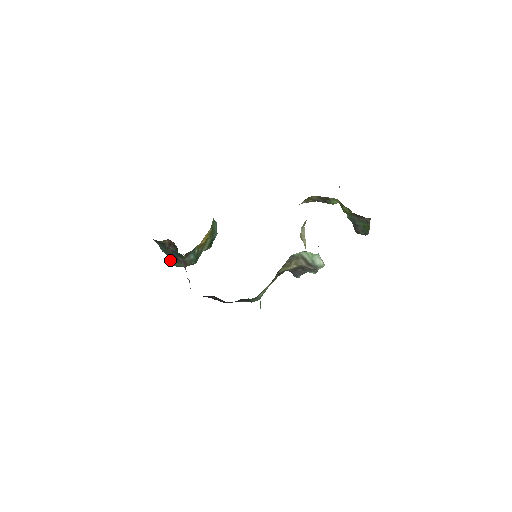
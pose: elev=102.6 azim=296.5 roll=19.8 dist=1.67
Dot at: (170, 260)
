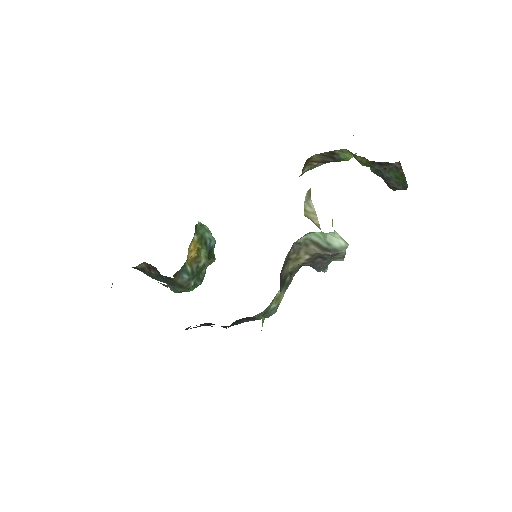
Dot at: occluded
